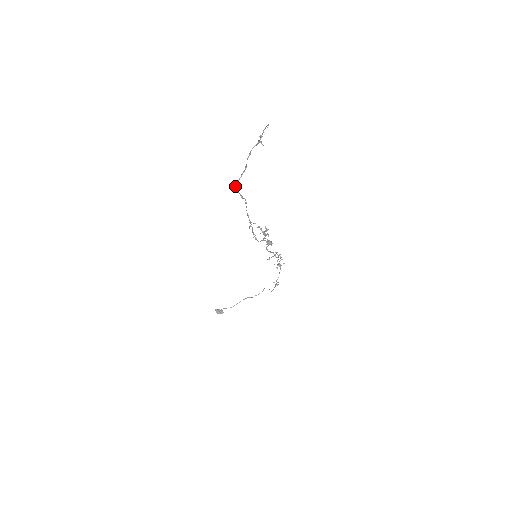
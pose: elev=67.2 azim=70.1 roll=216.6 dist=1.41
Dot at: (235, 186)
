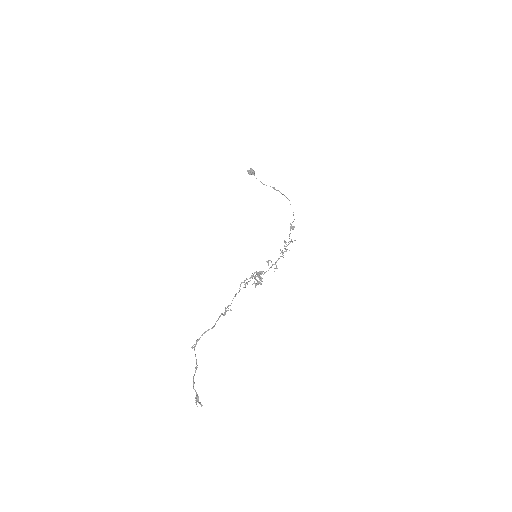
Dot at: (196, 343)
